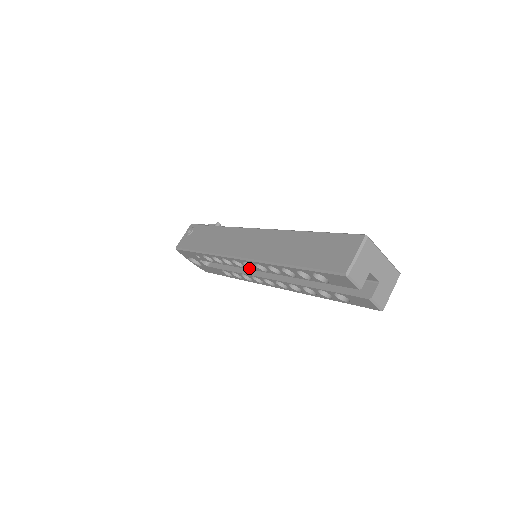
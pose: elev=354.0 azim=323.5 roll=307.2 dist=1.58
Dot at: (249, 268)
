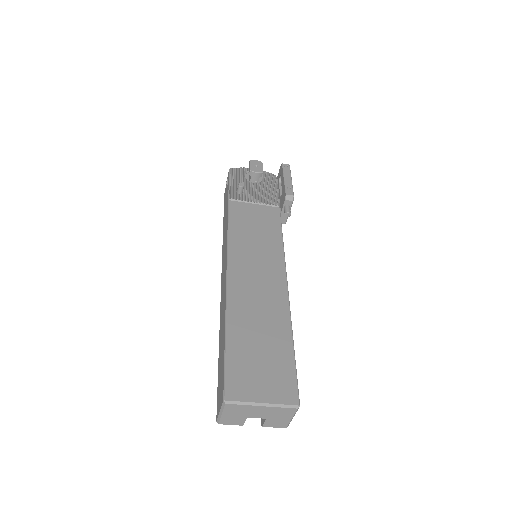
Dot at: occluded
